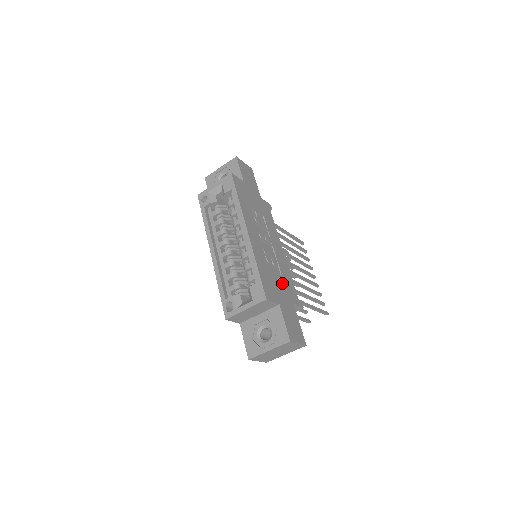
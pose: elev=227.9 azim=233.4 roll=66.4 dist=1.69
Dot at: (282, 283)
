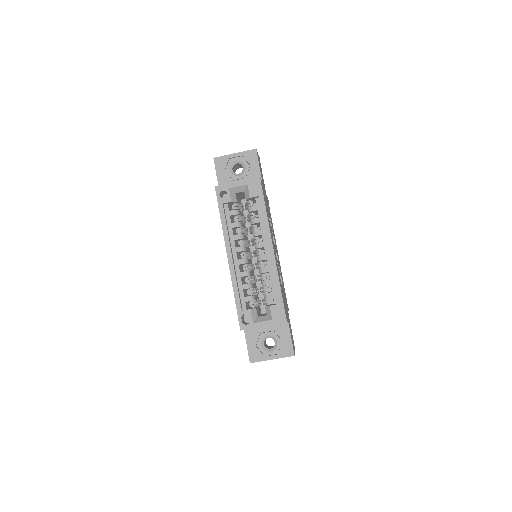
Dot at: occluded
